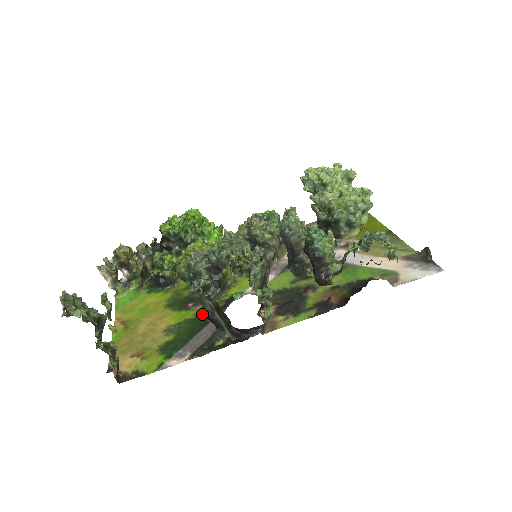
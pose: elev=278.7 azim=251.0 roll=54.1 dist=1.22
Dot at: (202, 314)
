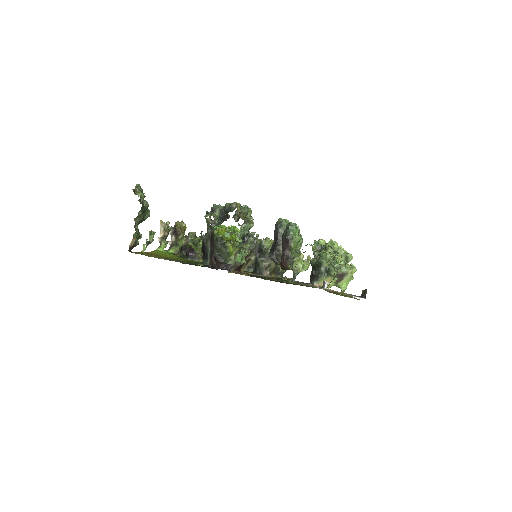
Dot at: occluded
